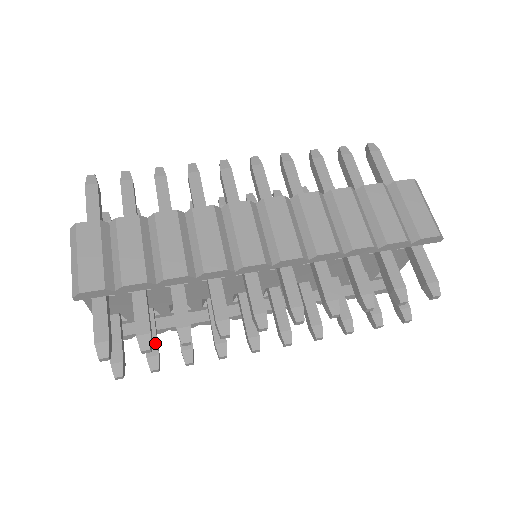
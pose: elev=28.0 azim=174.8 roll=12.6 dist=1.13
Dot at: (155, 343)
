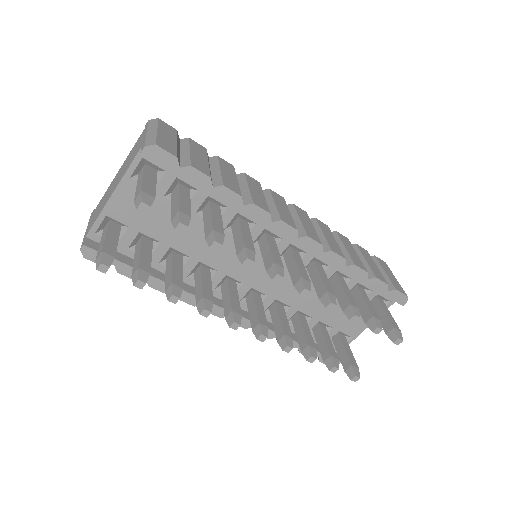
Dot at: (149, 264)
